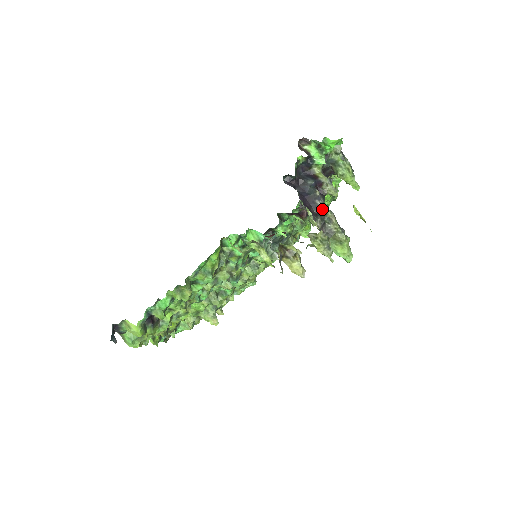
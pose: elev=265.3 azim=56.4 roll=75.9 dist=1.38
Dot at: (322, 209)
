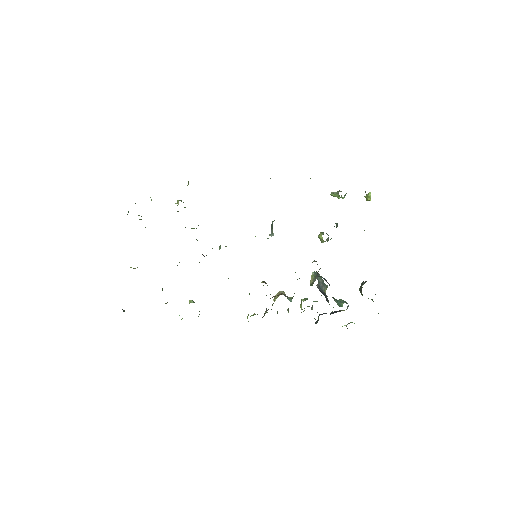
Dot at: occluded
